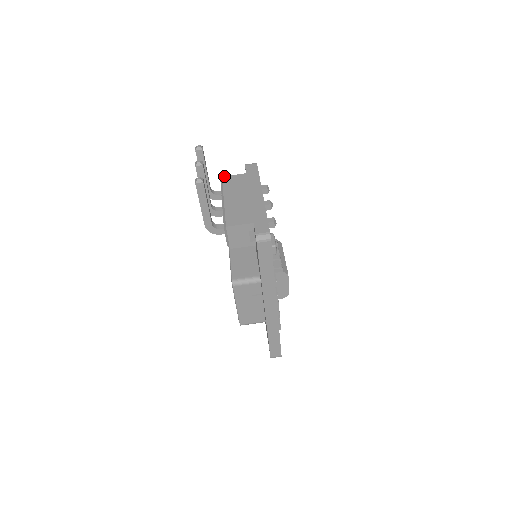
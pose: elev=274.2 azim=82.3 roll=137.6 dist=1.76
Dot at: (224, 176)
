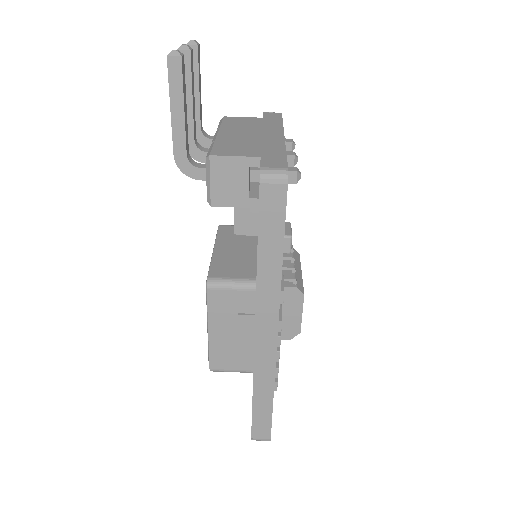
Dot at: occluded
